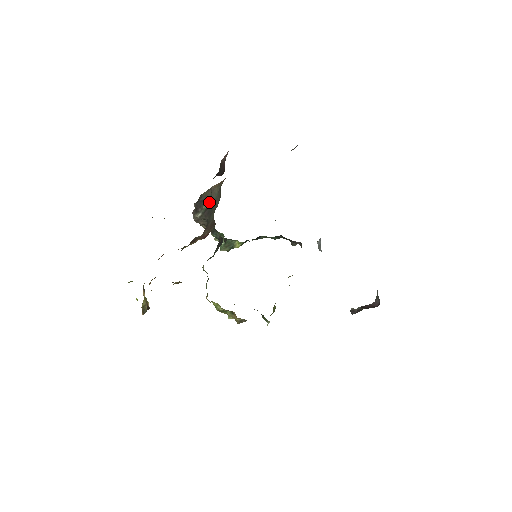
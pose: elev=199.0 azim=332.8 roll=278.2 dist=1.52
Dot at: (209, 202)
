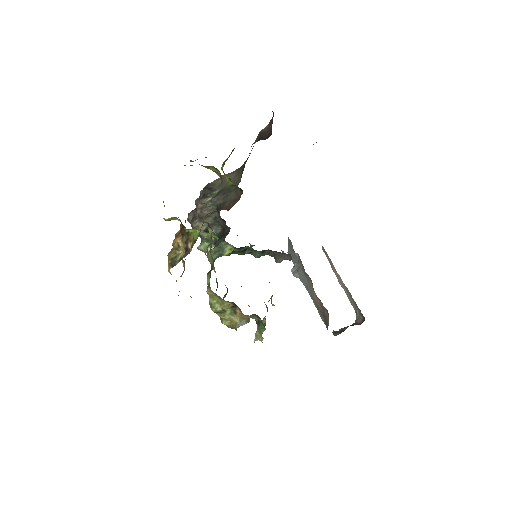
Dot at: (220, 188)
